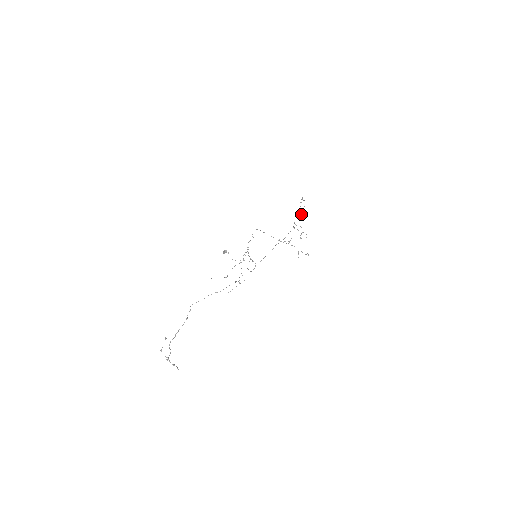
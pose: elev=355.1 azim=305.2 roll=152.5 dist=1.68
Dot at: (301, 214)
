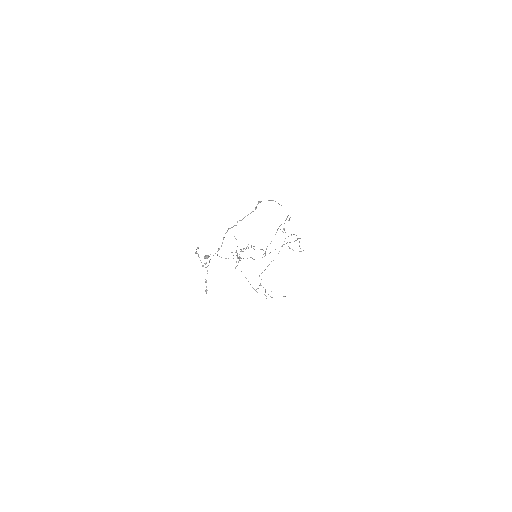
Dot at: occluded
